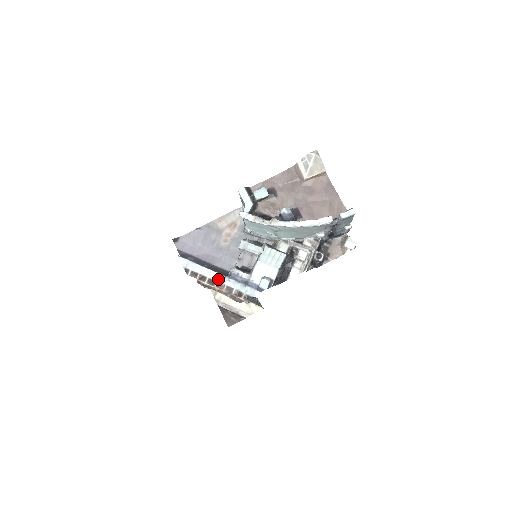
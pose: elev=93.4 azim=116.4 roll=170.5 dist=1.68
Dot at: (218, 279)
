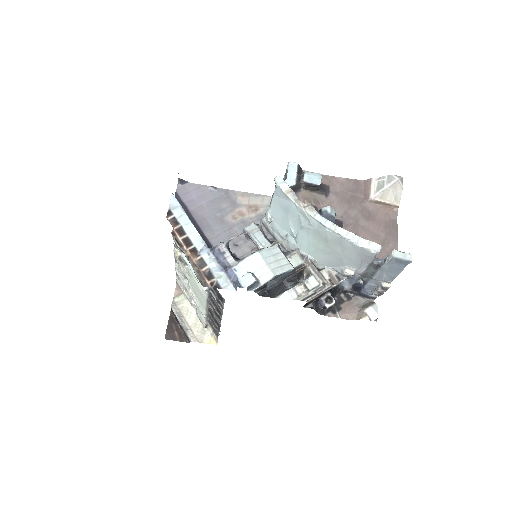
Dot at: (197, 244)
